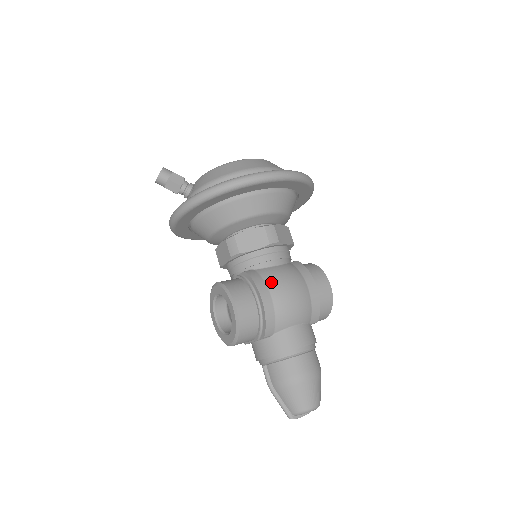
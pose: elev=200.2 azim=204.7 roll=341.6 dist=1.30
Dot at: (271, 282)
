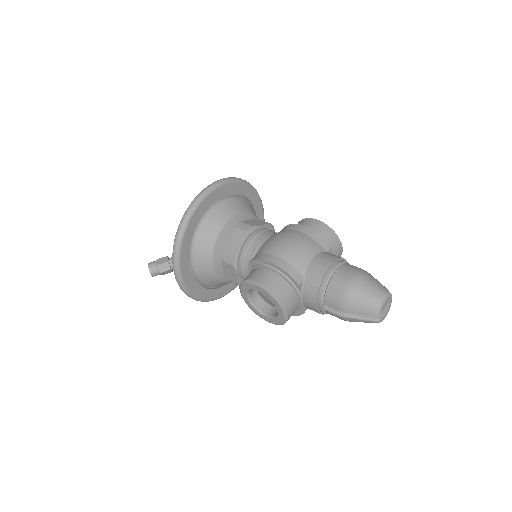
Dot at: (268, 249)
